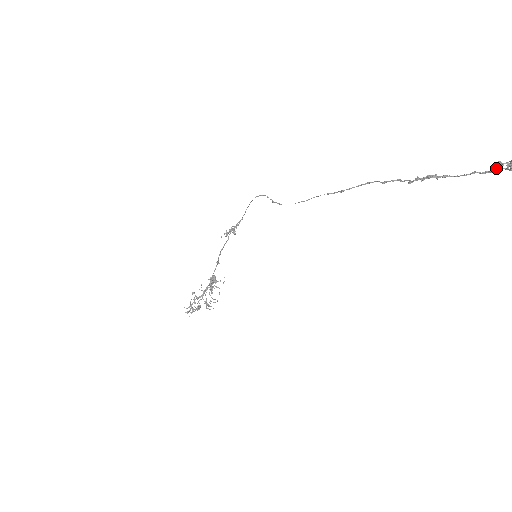
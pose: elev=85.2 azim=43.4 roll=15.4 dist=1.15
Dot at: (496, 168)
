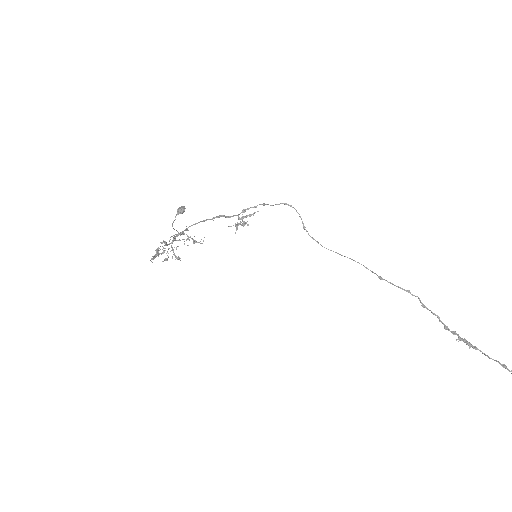
Dot at: out of frame
